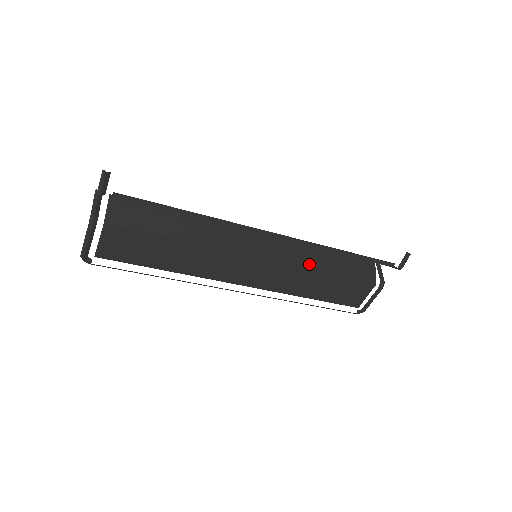
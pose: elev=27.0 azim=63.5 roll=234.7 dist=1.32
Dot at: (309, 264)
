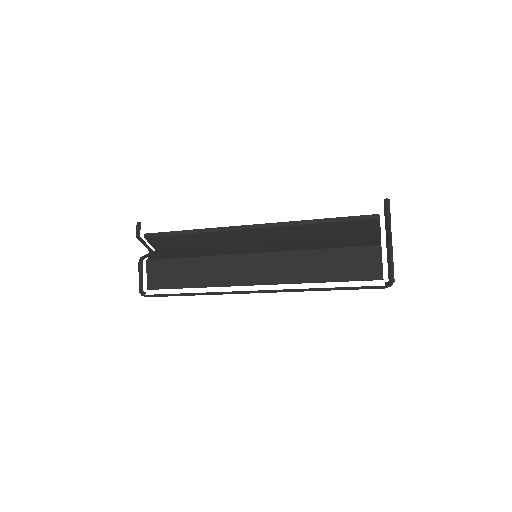
Dot at: (303, 248)
